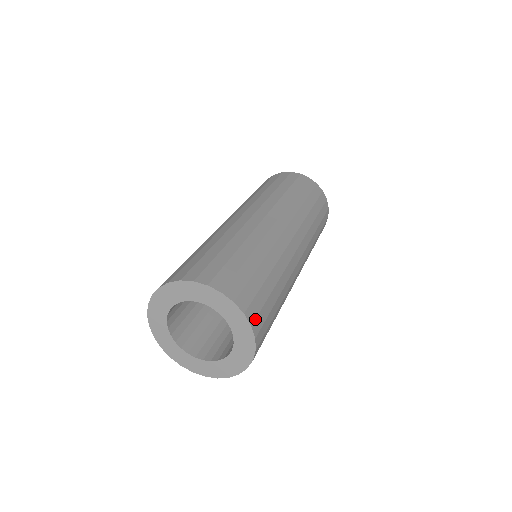
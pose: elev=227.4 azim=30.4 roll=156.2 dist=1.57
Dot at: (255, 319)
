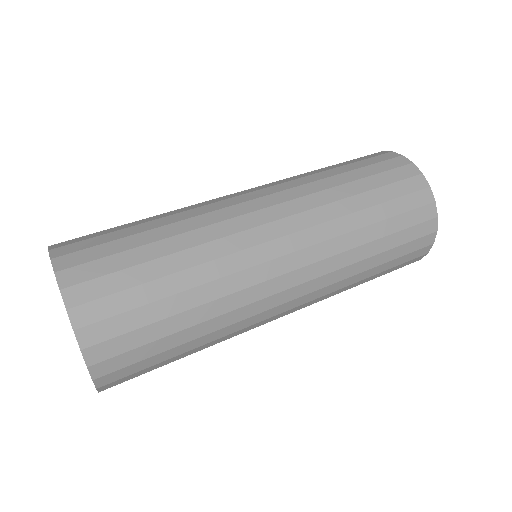
Dot at: (64, 246)
